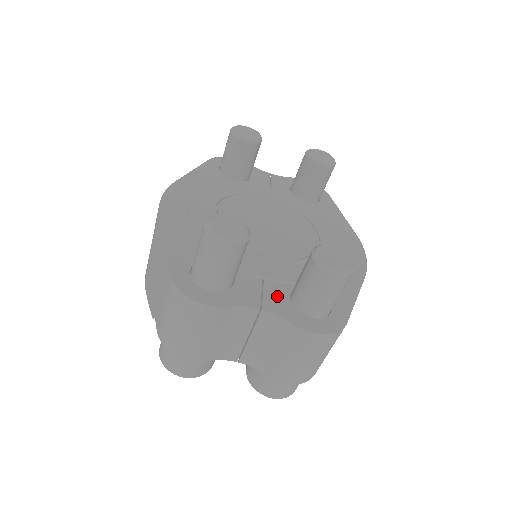
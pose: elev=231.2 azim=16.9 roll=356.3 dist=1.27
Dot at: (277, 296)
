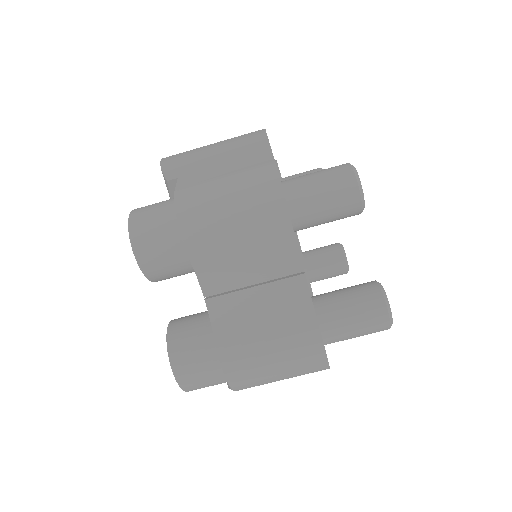
Dot at: occluded
